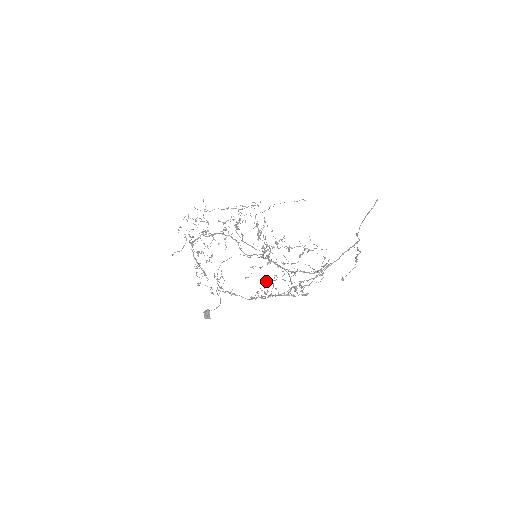
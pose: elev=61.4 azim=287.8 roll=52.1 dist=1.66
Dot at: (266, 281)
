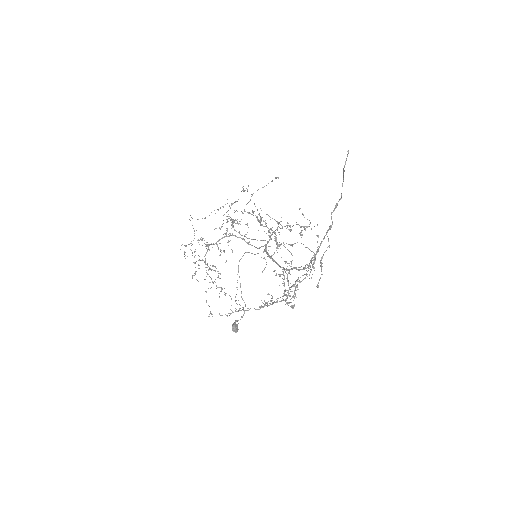
Dot at: occluded
